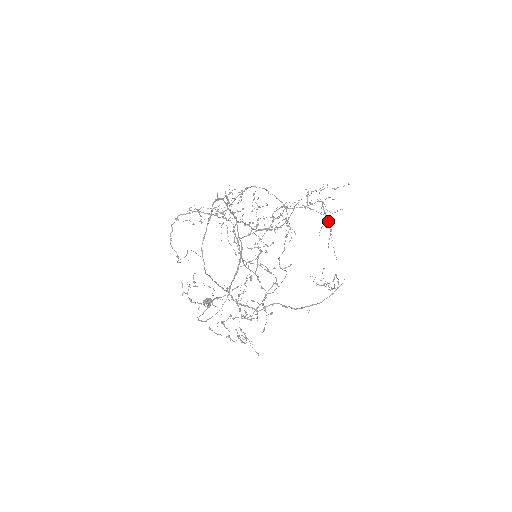
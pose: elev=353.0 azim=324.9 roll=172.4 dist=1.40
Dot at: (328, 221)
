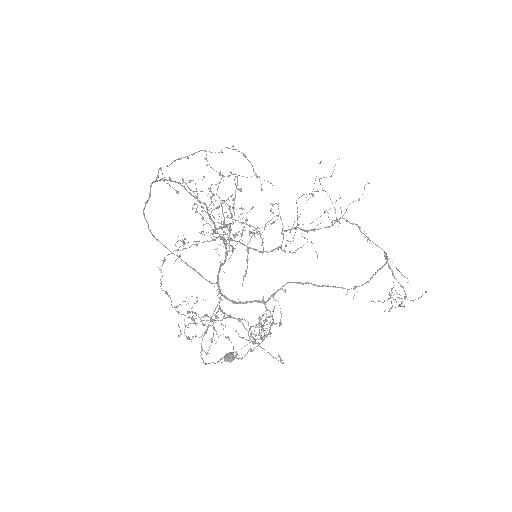
Dot at: occluded
